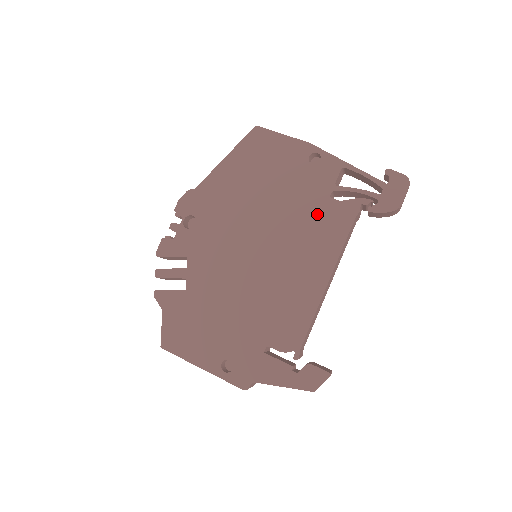
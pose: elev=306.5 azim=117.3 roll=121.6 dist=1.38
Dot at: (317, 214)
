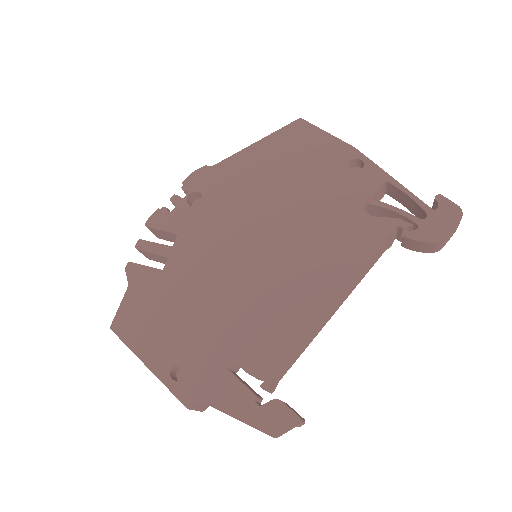
Dot at: (341, 224)
